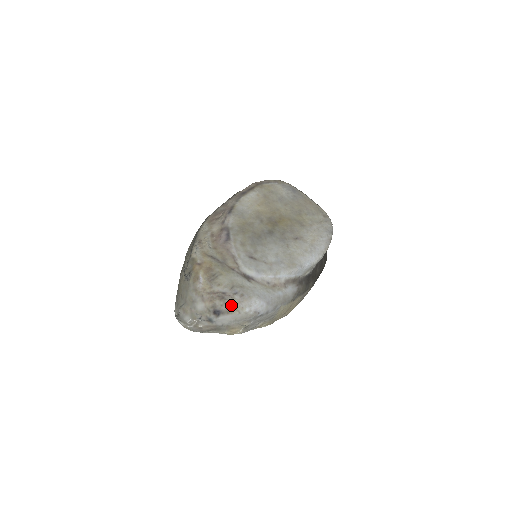
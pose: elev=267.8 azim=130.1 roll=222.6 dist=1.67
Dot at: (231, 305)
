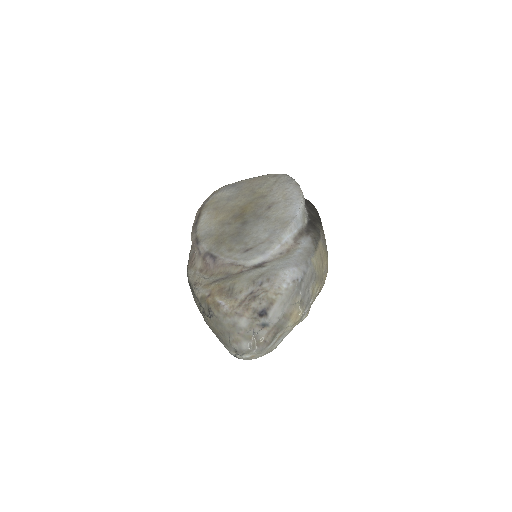
Dot at: (267, 295)
